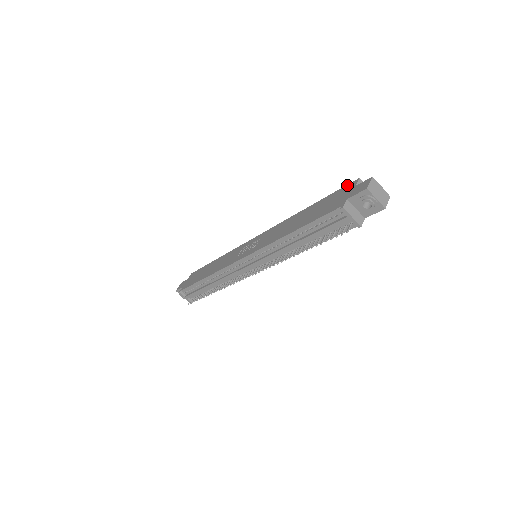
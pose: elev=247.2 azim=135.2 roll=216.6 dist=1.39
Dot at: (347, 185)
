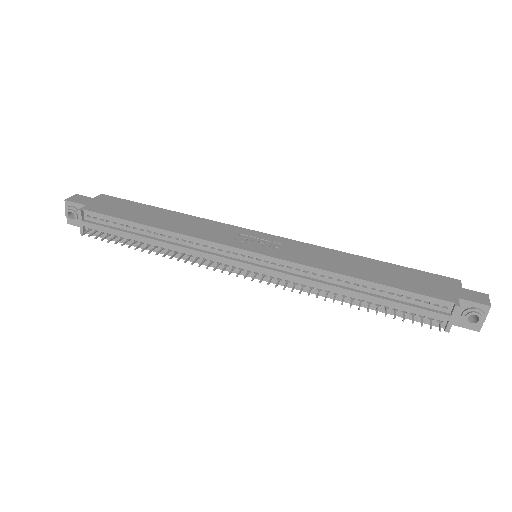
Dot at: (443, 276)
